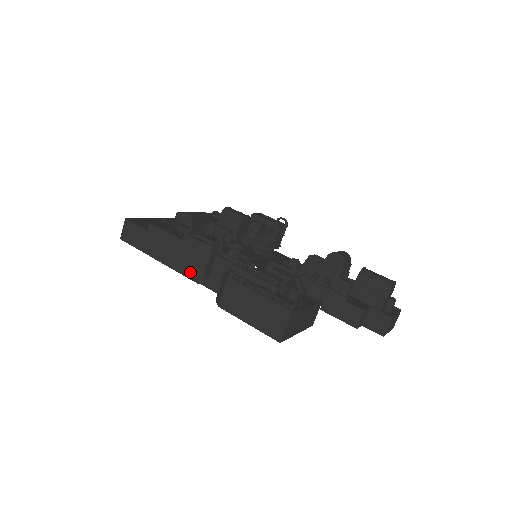
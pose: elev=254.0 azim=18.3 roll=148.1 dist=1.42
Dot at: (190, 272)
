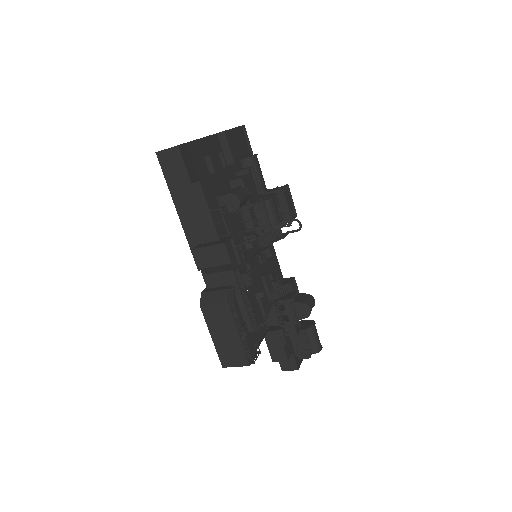
Dot at: (201, 268)
